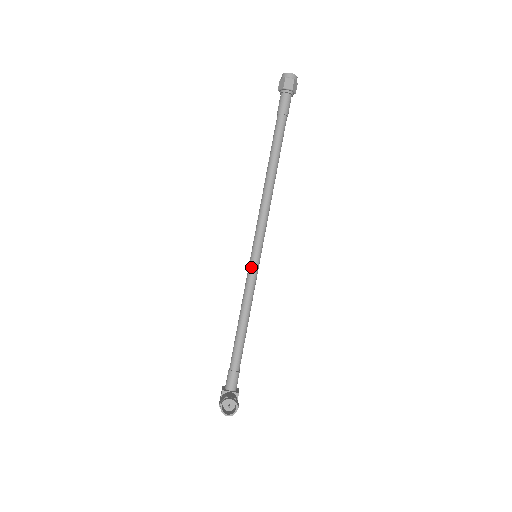
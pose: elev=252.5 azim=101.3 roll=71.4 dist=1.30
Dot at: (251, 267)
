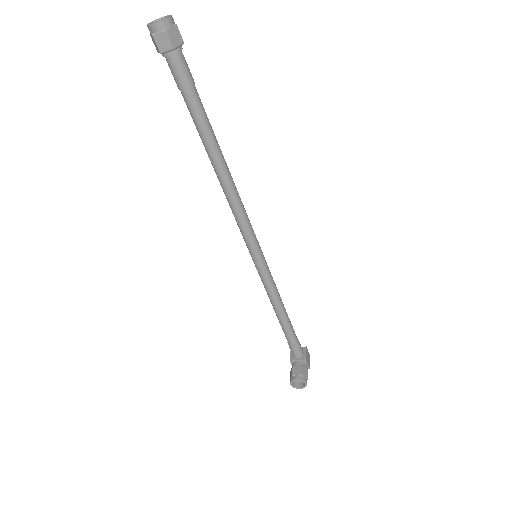
Dot at: (257, 268)
